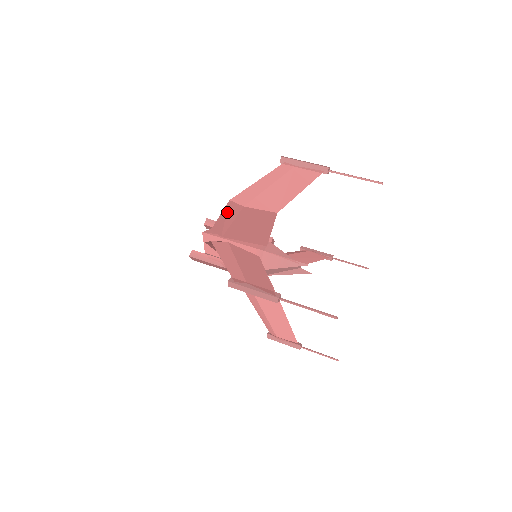
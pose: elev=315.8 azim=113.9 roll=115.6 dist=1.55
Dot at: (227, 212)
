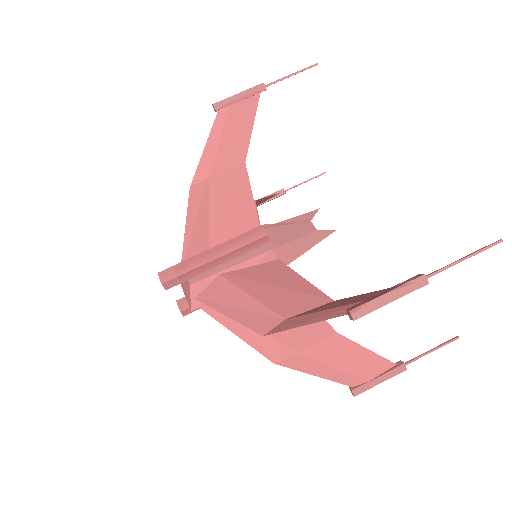
Dot at: (249, 323)
